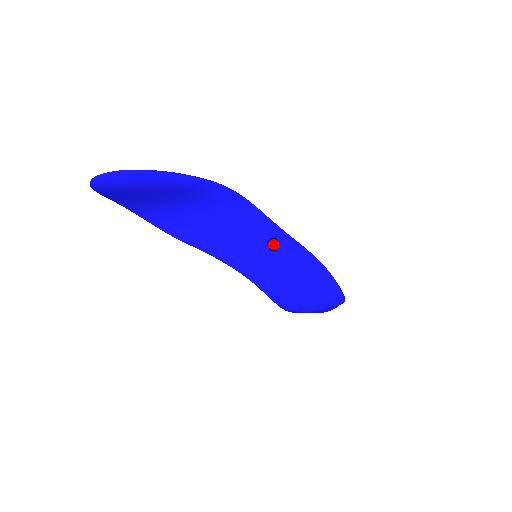
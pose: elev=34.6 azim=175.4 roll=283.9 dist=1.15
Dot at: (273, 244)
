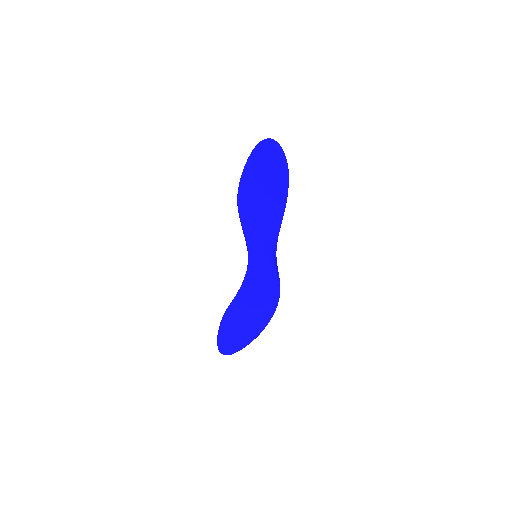
Dot at: (272, 257)
